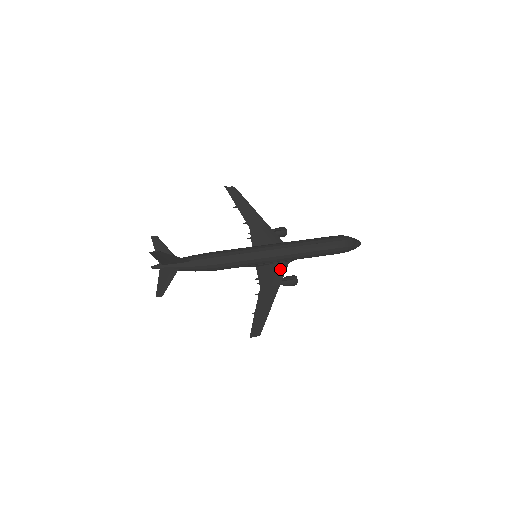
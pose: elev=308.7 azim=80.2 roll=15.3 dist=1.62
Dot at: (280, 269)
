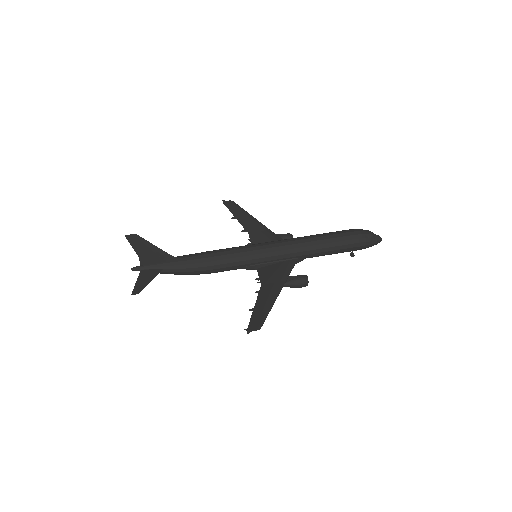
Dot at: (285, 267)
